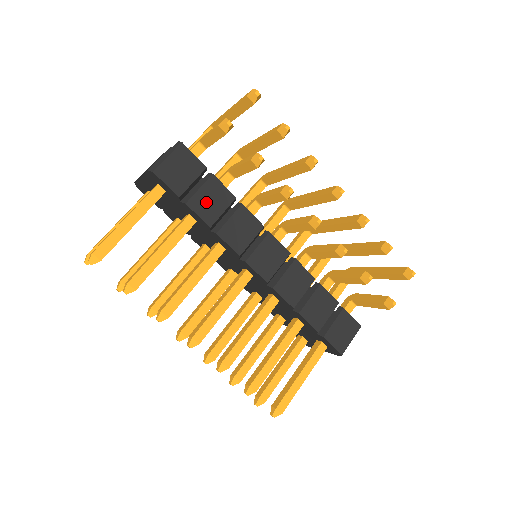
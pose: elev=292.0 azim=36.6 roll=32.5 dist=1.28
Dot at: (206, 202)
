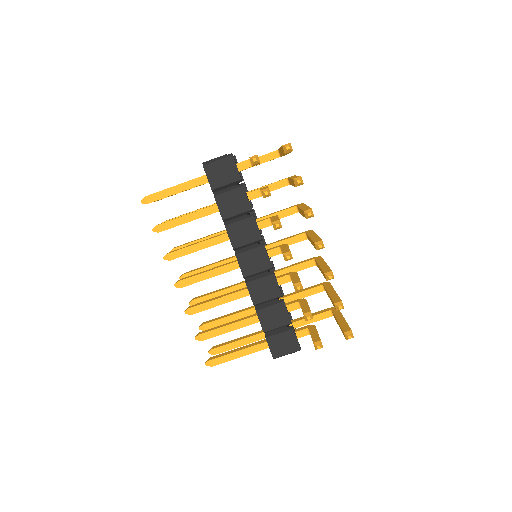
Dot at: (229, 202)
